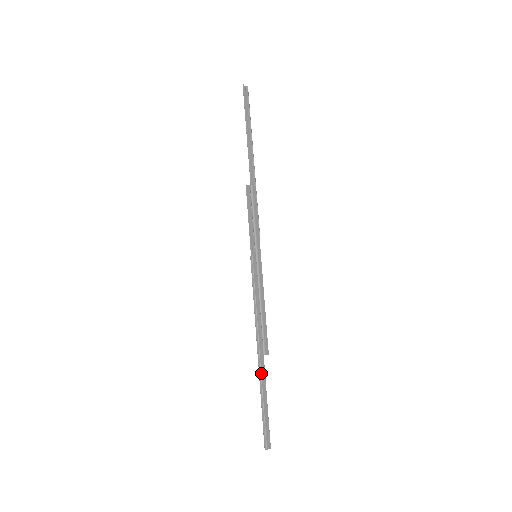
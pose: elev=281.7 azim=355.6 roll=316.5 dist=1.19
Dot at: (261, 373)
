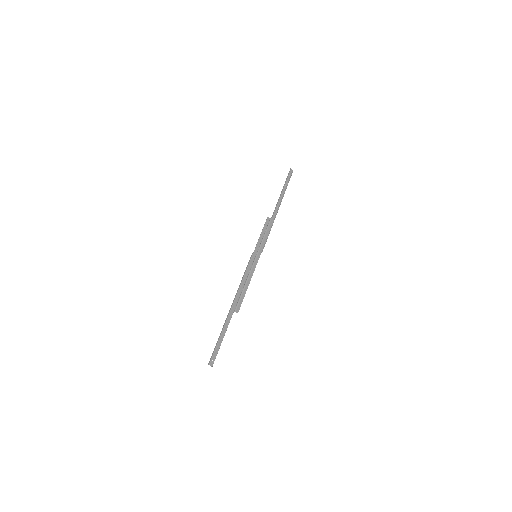
Dot at: (227, 319)
